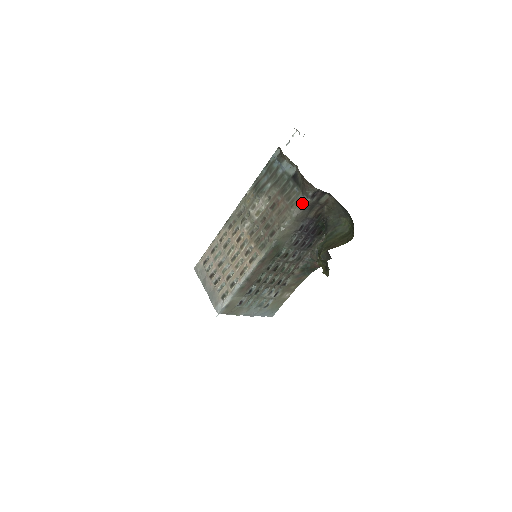
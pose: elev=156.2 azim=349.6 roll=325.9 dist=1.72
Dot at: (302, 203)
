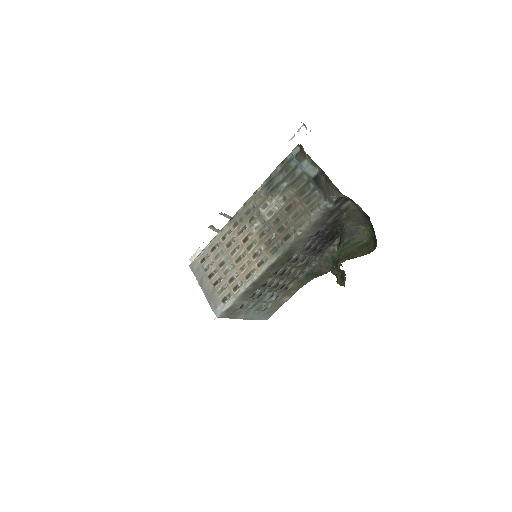
Dot at: (324, 208)
